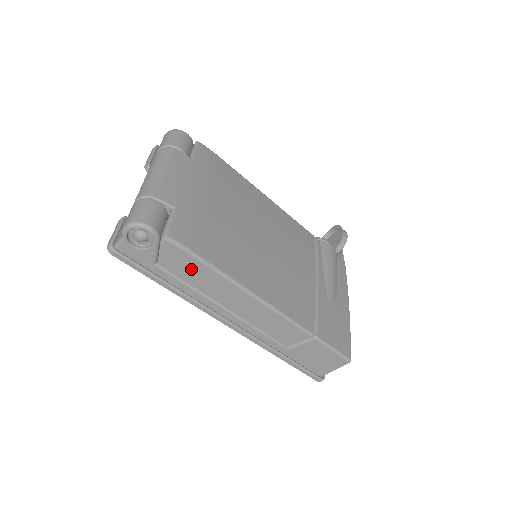
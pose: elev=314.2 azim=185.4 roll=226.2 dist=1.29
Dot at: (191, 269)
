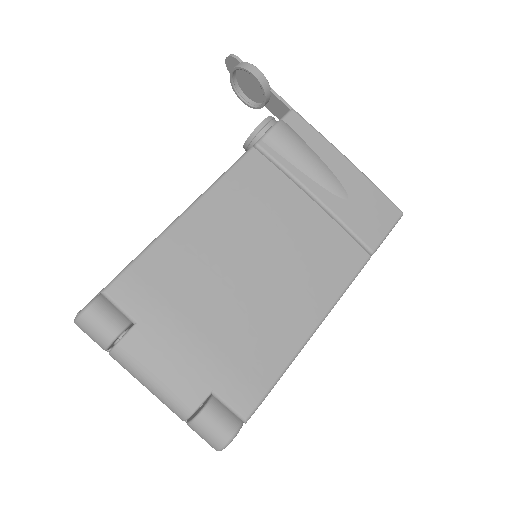
Dot at: occluded
